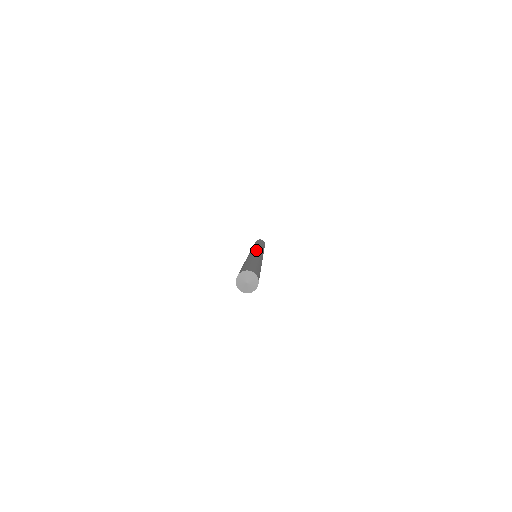
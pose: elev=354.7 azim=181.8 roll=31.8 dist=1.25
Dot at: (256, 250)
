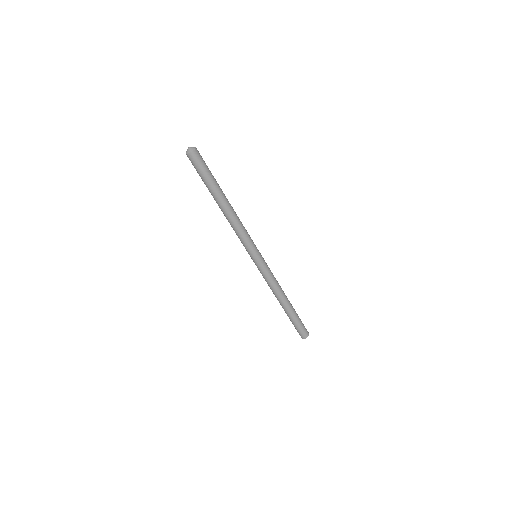
Dot at: occluded
